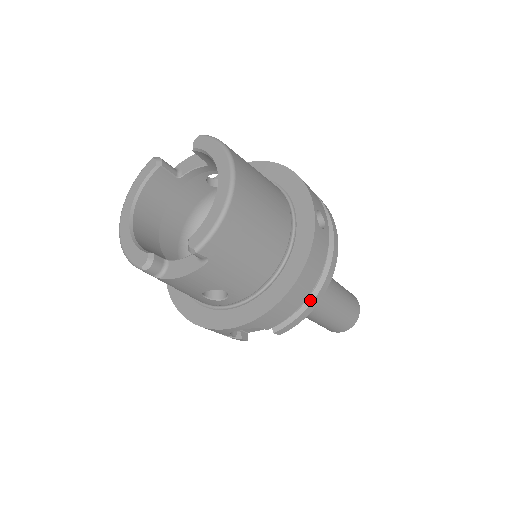
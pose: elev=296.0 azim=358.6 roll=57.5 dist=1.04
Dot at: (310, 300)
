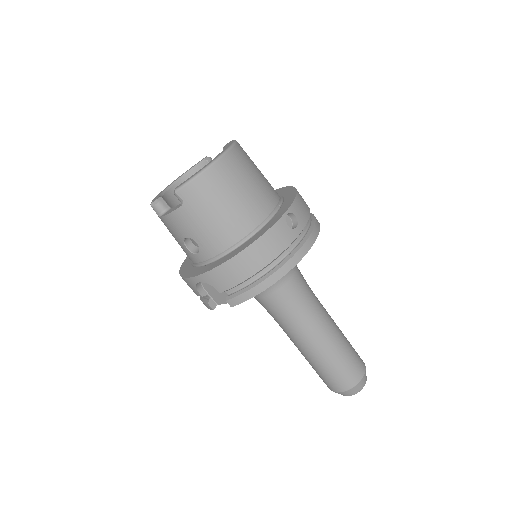
Dot at: (260, 281)
